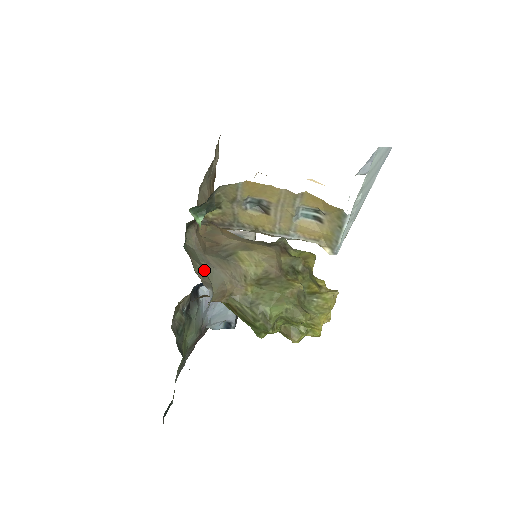
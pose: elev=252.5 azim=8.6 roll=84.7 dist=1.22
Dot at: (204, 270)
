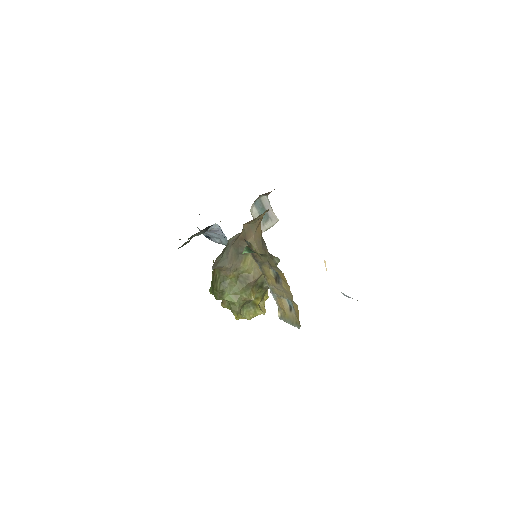
Dot at: (221, 258)
